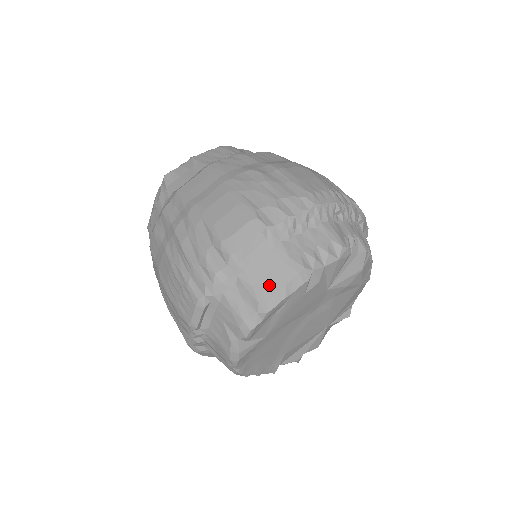
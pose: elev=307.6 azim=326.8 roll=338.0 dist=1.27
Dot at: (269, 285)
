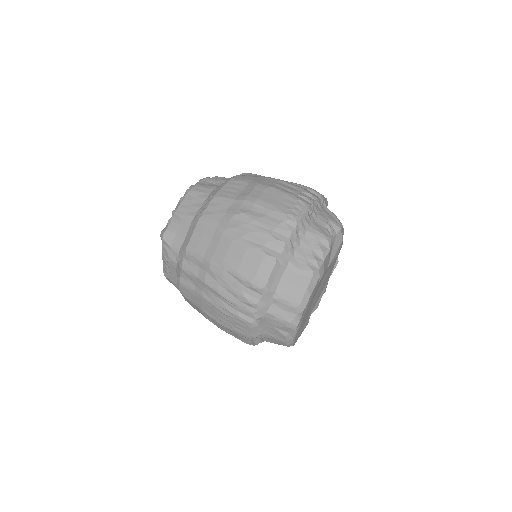
Dot at: (296, 294)
